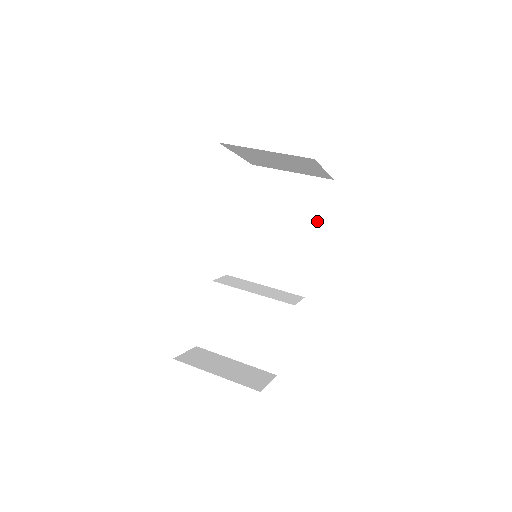
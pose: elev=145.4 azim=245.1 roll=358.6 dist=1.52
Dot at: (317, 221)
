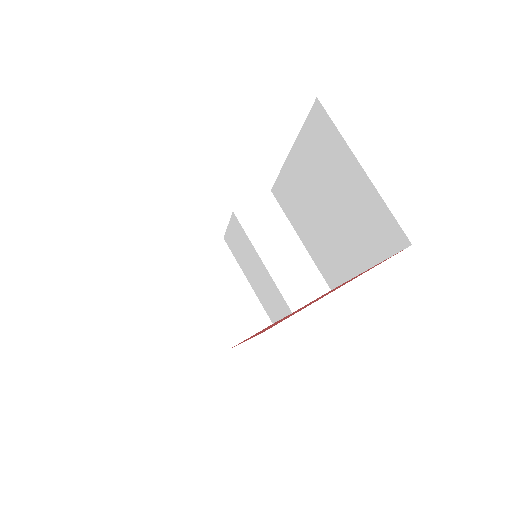
Dot at: (368, 256)
